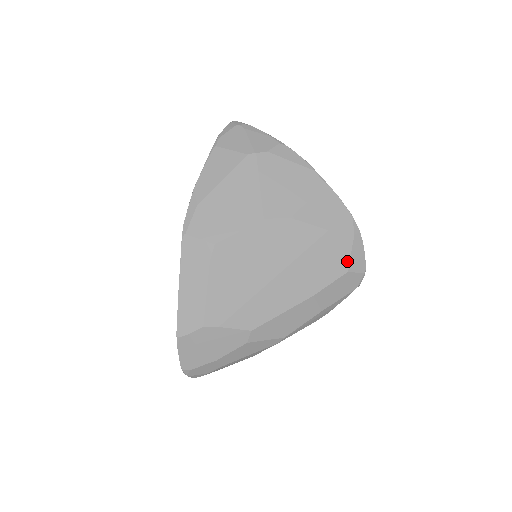
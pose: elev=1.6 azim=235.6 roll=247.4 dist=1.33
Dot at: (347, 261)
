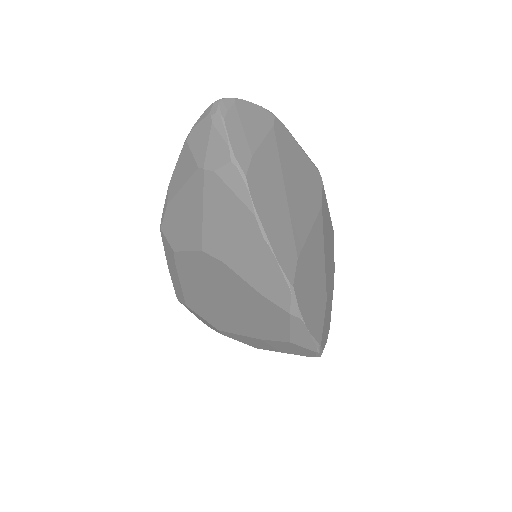
Dot at: (287, 333)
